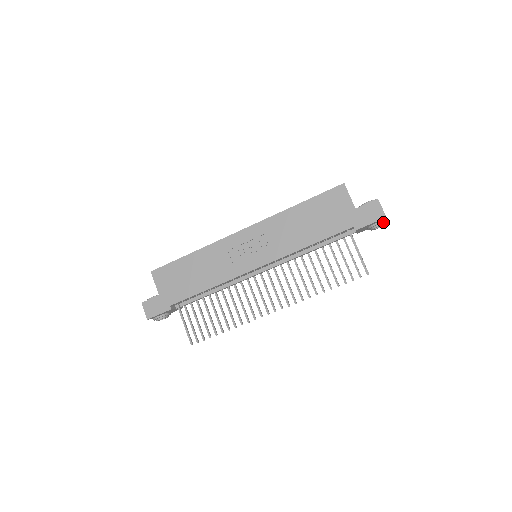
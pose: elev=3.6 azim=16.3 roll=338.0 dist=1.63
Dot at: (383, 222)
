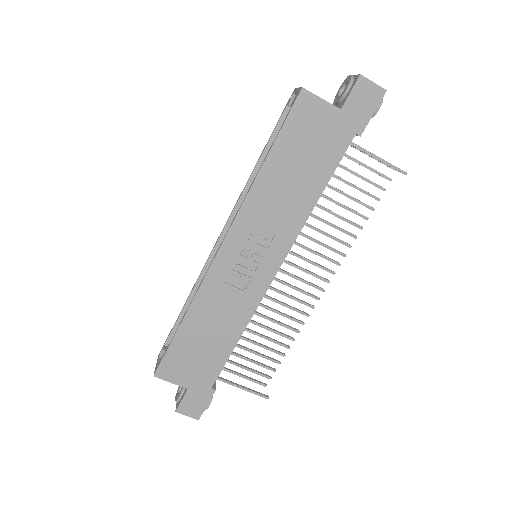
Dot at: occluded
